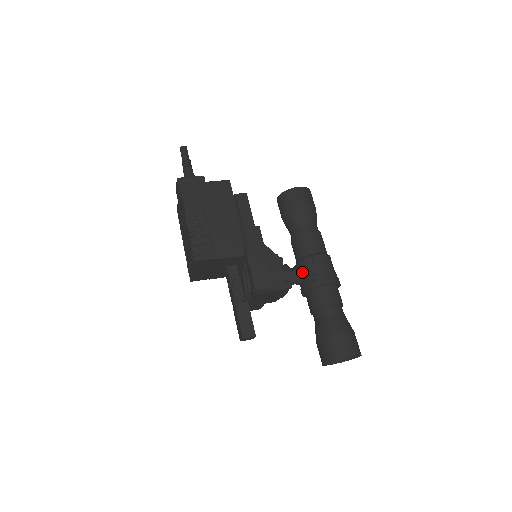
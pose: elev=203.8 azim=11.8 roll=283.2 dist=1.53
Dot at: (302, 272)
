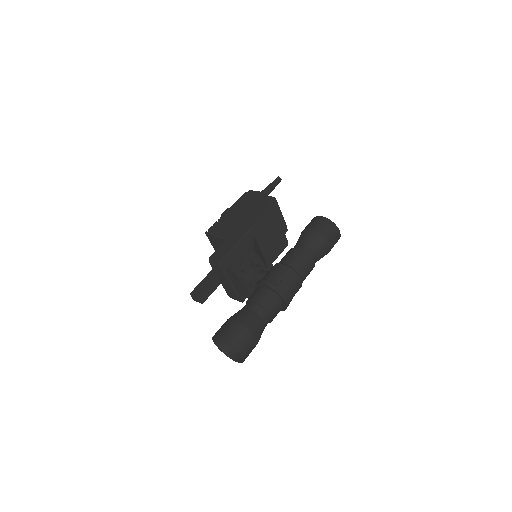
Dot at: (265, 274)
